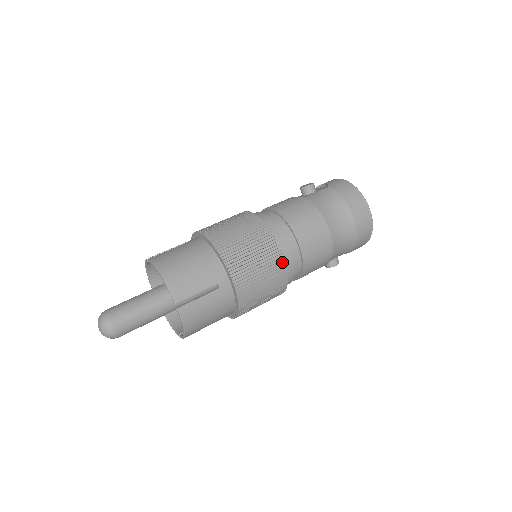
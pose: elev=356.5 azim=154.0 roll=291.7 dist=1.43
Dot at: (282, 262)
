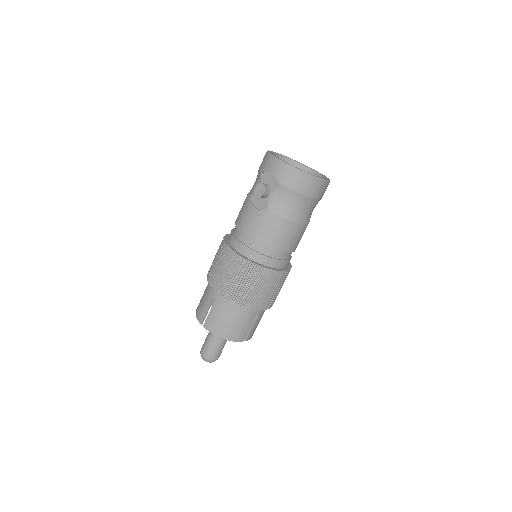
Dot at: (284, 273)
